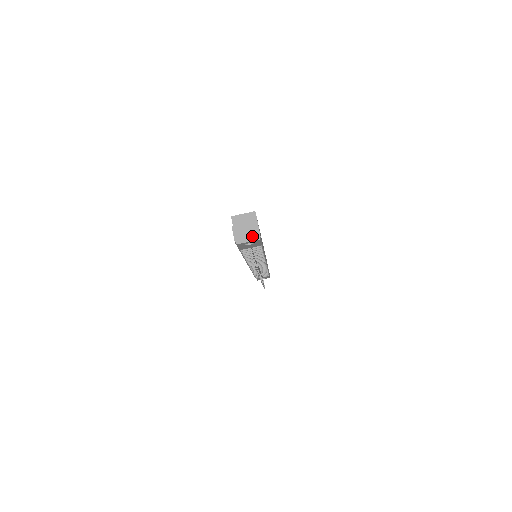
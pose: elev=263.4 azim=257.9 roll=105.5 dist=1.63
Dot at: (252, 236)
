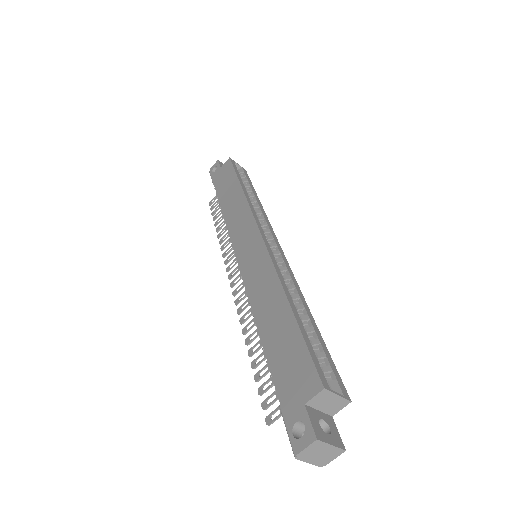
Dot at: (320, 461)
